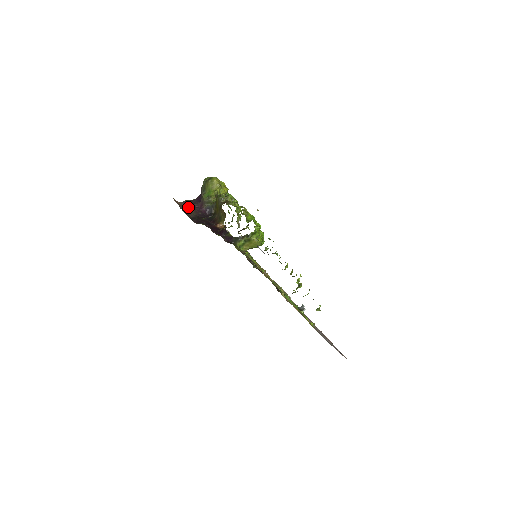
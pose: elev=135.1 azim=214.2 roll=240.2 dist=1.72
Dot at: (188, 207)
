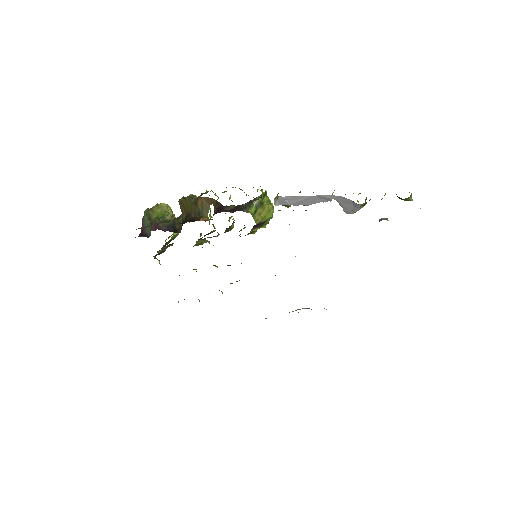
Dot at: (141, 227)
